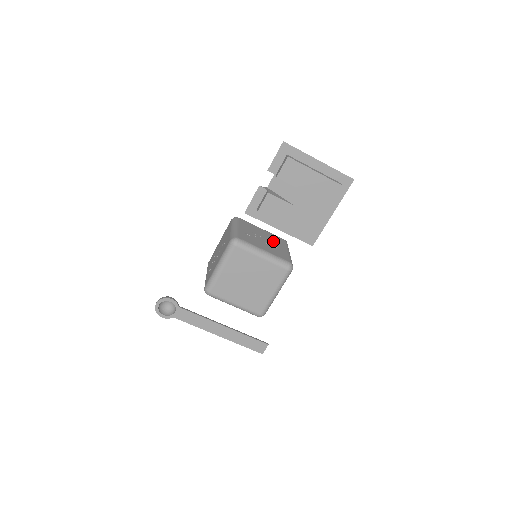
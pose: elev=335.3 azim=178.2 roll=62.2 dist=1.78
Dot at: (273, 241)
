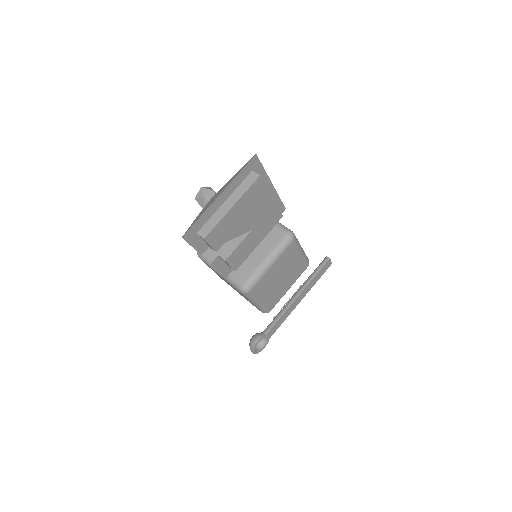
Dot at: occluded
